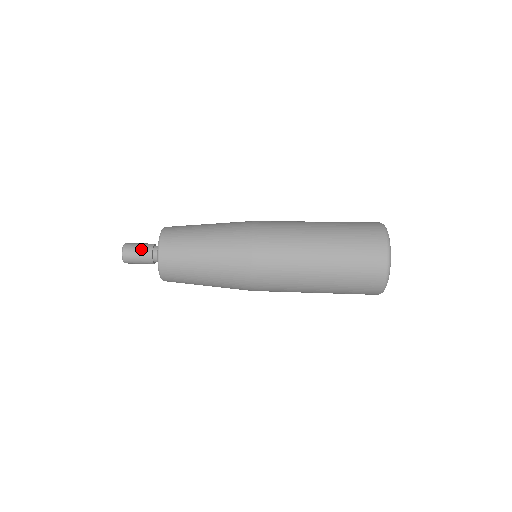
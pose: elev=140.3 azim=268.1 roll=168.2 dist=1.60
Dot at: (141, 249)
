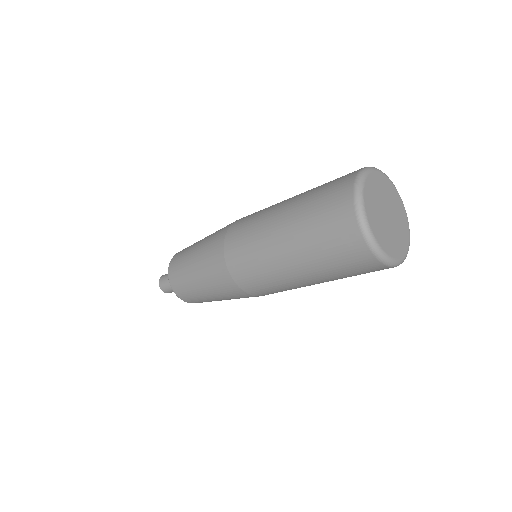
Dot at: occluded
